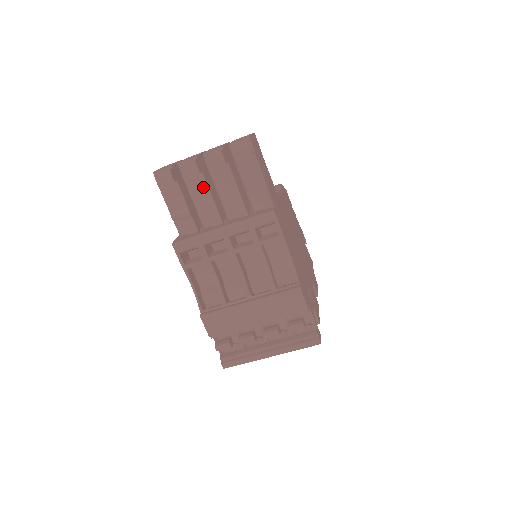
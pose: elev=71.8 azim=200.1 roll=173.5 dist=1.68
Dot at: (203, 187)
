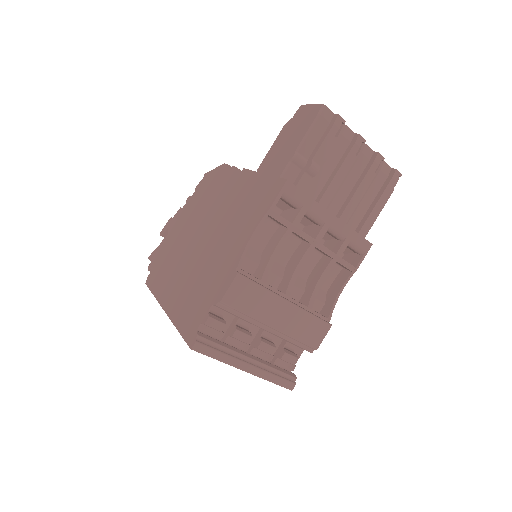
Dot at: (345, 167)
